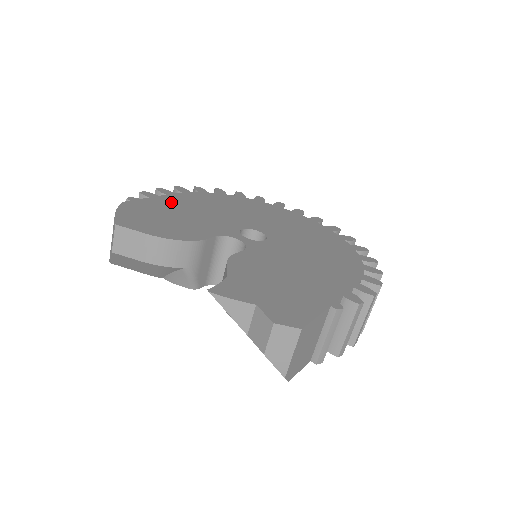
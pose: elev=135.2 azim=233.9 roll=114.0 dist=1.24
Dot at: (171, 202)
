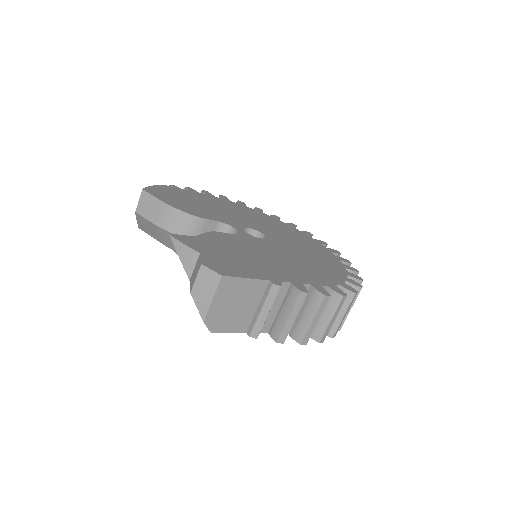
Dot at: (205, 198)
